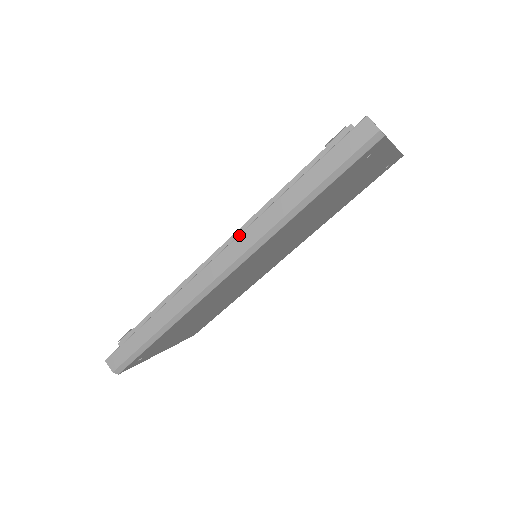
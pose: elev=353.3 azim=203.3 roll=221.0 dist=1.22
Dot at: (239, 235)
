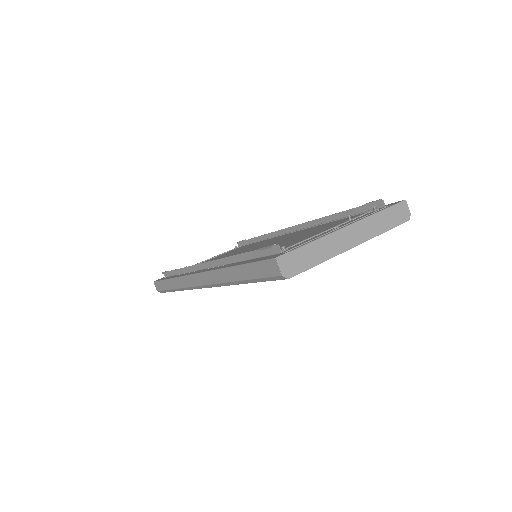
Dot at: (207, 272)
